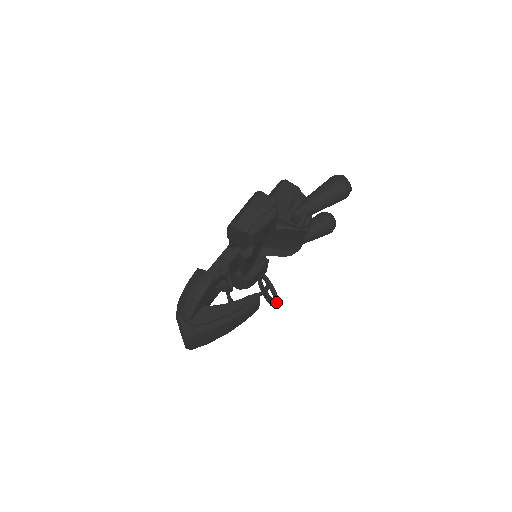
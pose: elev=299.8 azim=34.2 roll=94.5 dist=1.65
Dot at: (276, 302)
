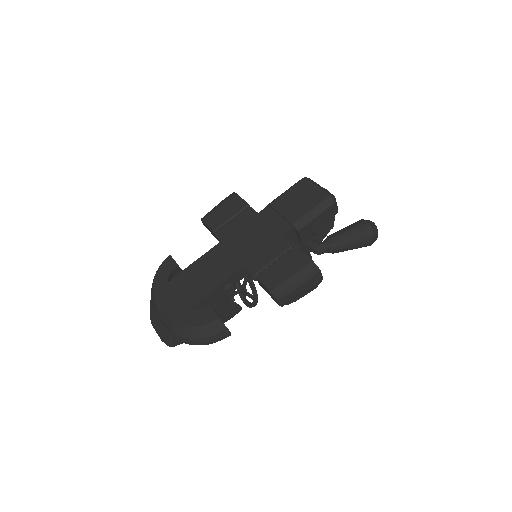
Dot at: occluded
